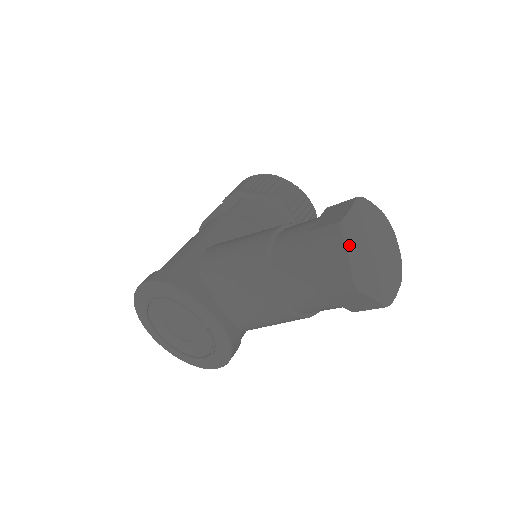
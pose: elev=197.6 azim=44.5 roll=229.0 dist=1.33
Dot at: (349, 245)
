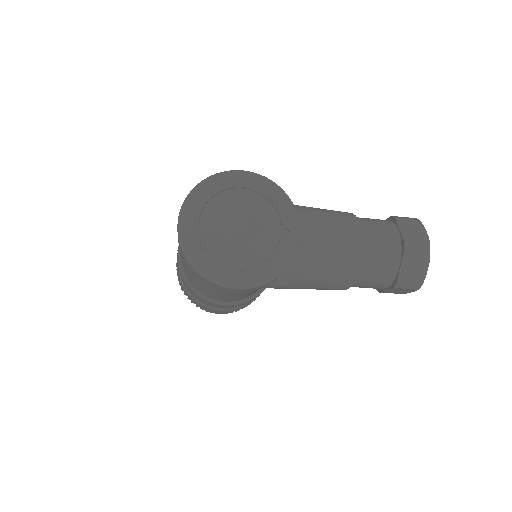
Dot at: occluded
